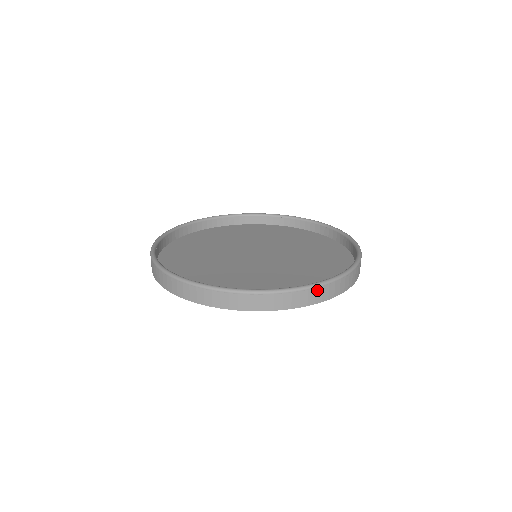
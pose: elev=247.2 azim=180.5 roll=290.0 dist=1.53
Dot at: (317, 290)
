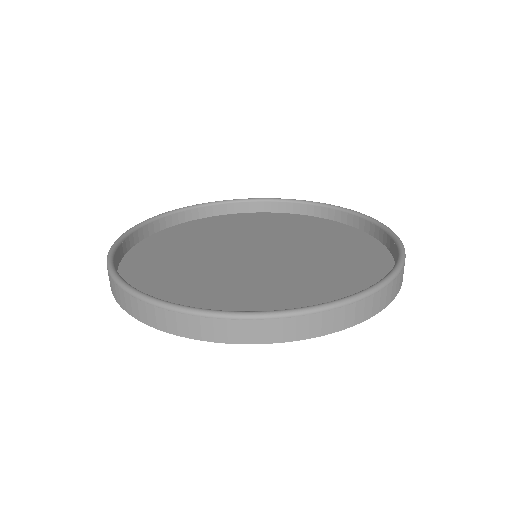
Dot at: (403, 269)
